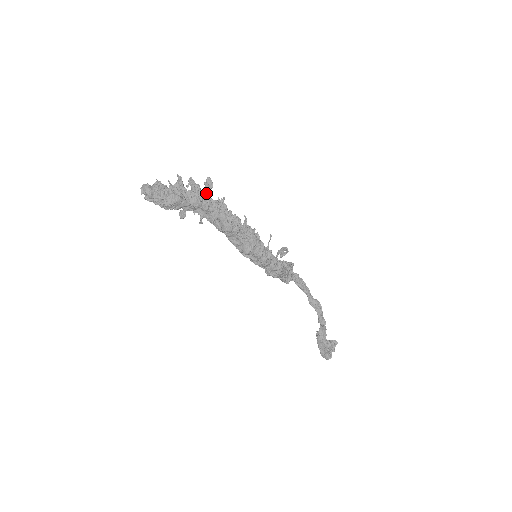
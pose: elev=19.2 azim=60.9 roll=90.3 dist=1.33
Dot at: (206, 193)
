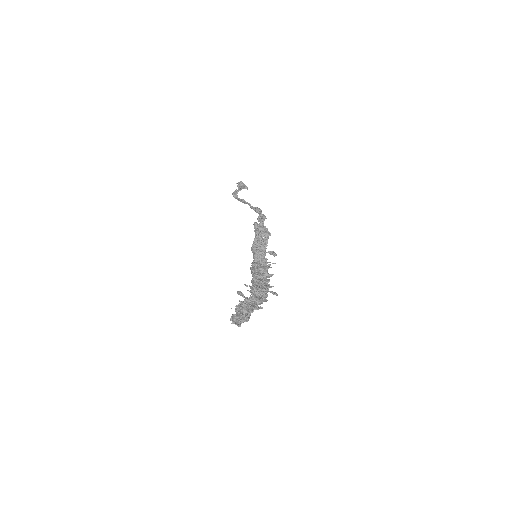
Dot at: occluded
